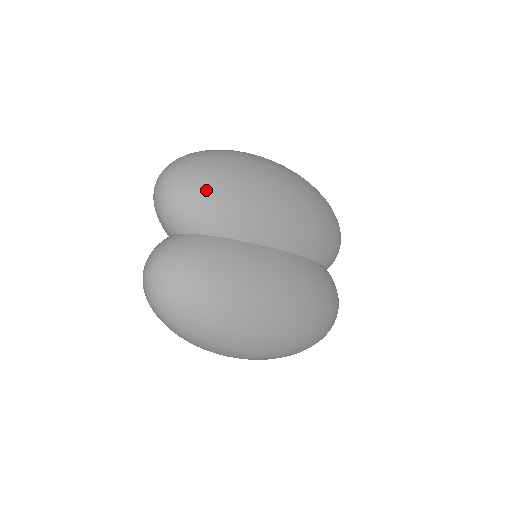
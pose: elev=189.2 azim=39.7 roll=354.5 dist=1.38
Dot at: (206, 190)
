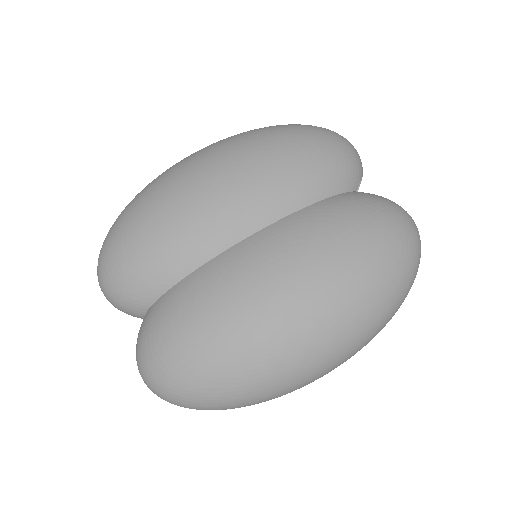
Dot at: (123, 260)
